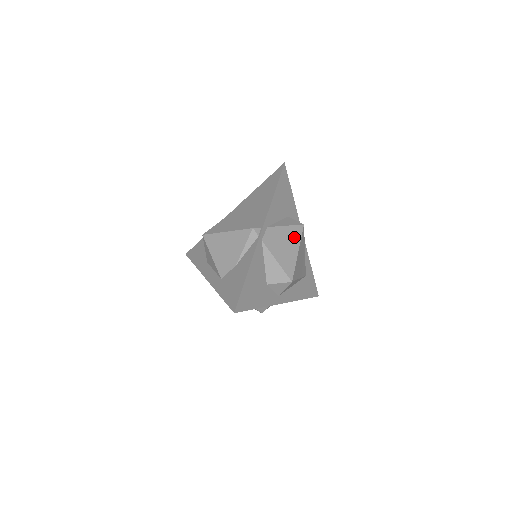
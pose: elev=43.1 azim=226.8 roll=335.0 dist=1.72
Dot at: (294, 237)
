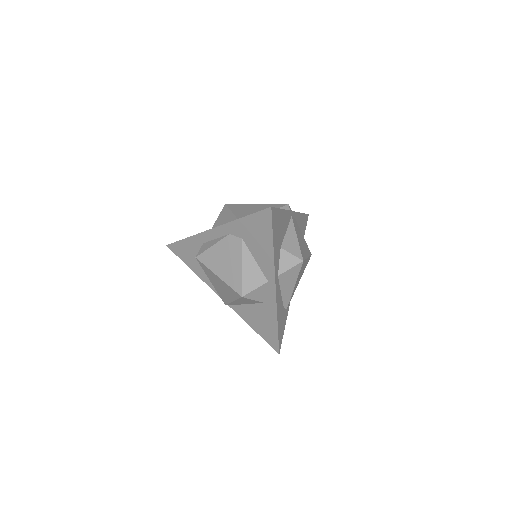
Dot at: (306, 248)
